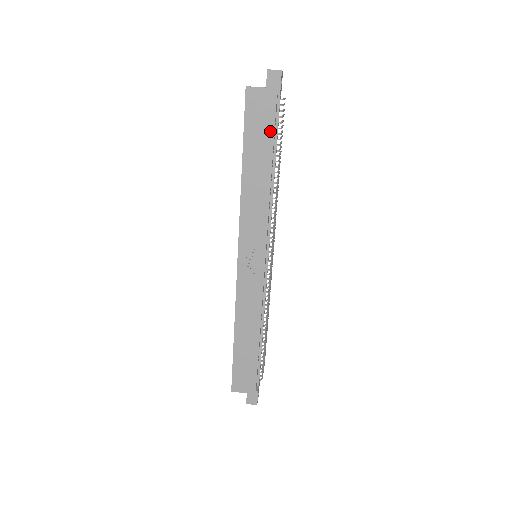
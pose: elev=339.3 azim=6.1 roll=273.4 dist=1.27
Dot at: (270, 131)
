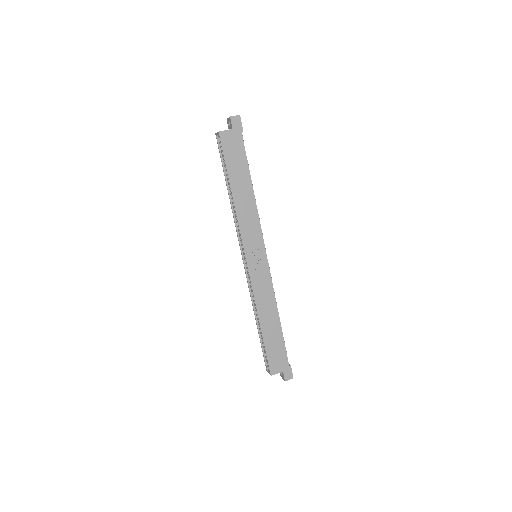
Dot at: (243, 158)
